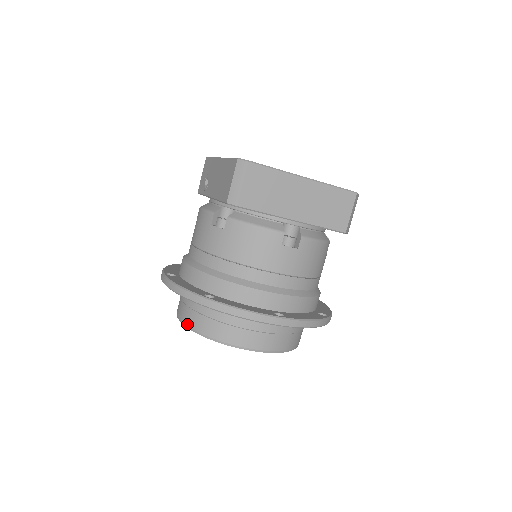
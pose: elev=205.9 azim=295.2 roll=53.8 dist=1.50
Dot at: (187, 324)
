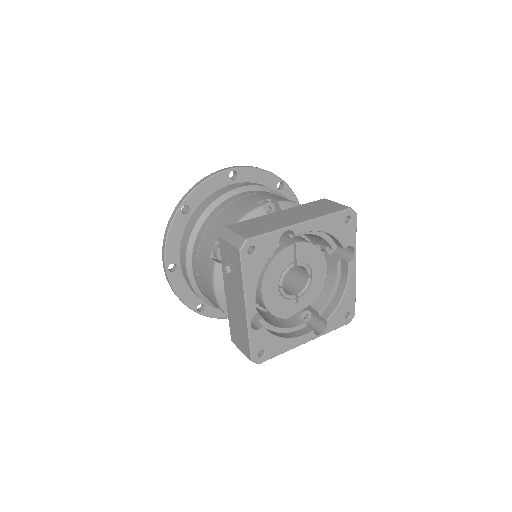
Dot at: occluded
